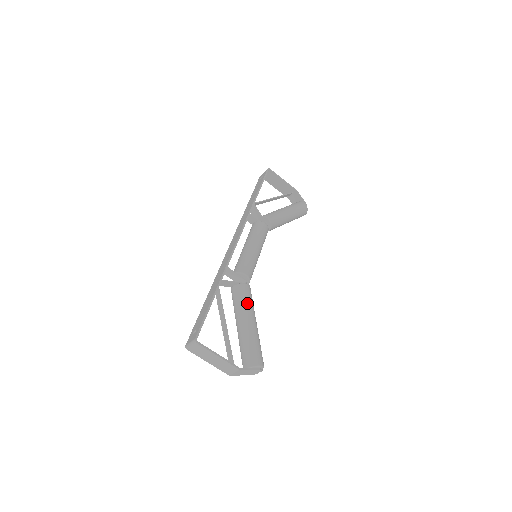
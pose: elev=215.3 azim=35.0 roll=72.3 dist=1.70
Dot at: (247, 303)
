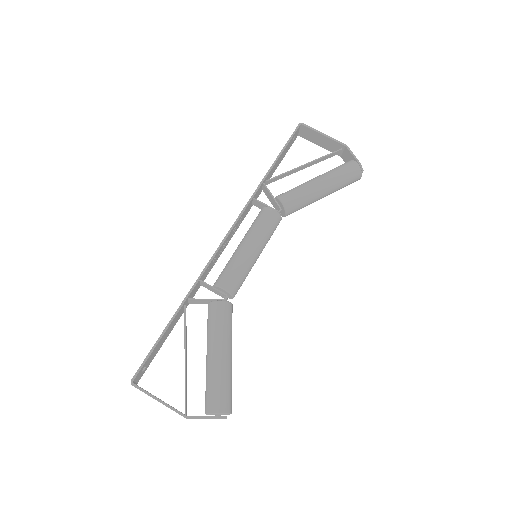
Dot at: (216, 328)
